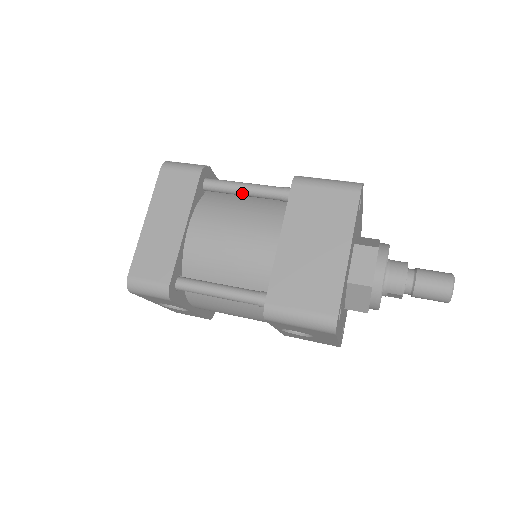
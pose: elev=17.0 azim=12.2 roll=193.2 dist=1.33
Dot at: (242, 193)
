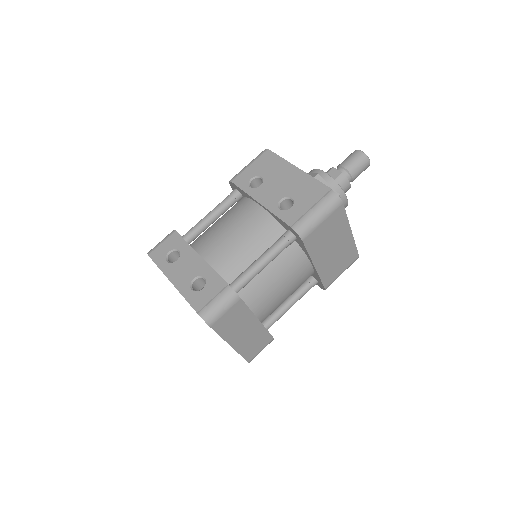
Dot at: (263, 269)
